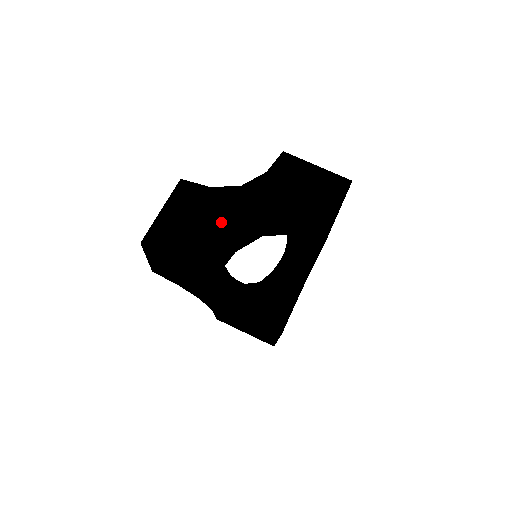
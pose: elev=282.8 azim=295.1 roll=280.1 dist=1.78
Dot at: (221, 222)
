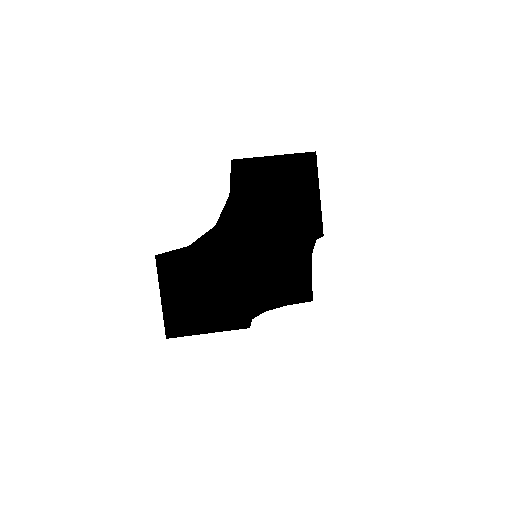
Dot at: (221, 275)
